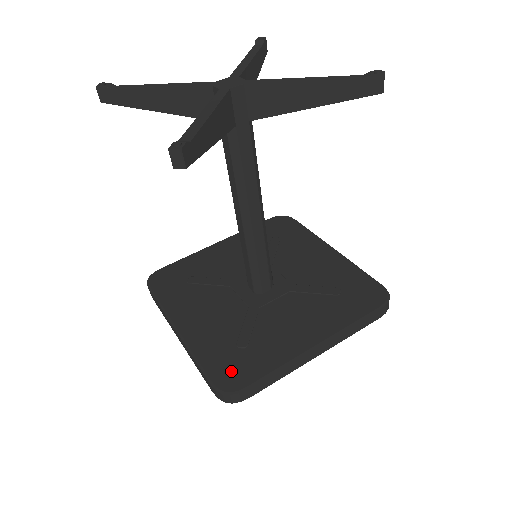
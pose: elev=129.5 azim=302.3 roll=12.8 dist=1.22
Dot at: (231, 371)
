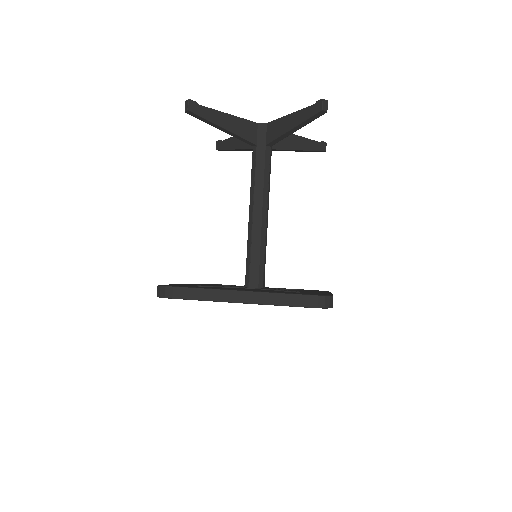
Dot at: occluded
